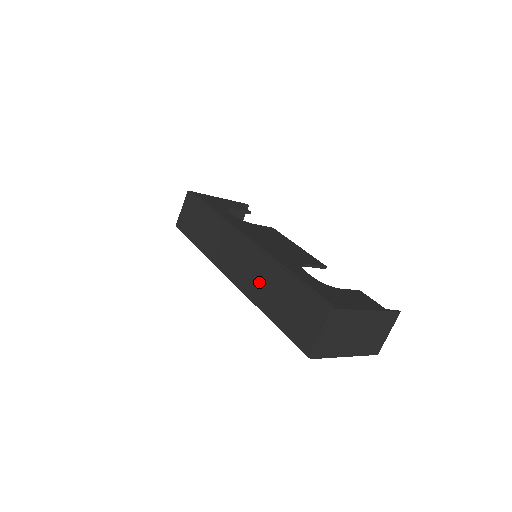
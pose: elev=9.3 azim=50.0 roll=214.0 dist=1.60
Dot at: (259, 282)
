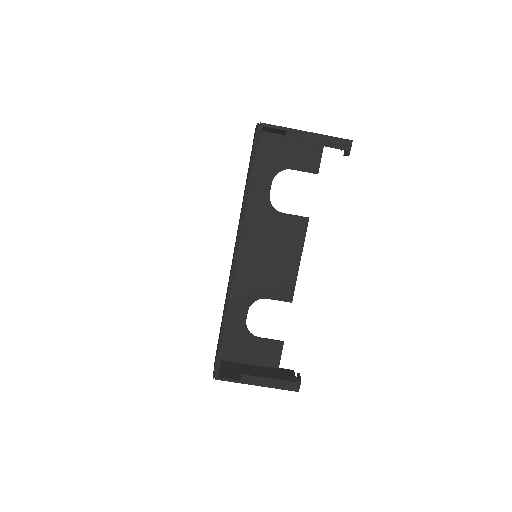
Dot at: (241, 211)
